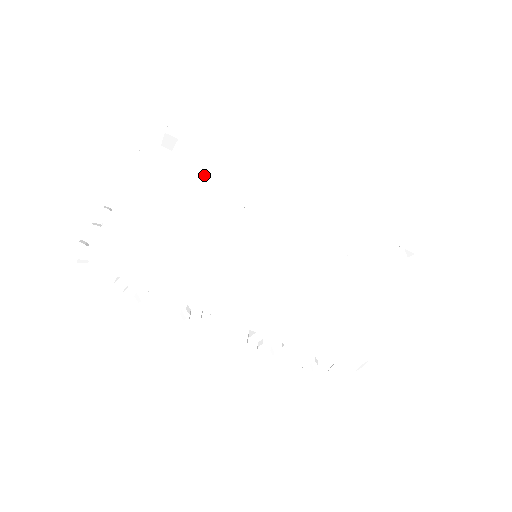
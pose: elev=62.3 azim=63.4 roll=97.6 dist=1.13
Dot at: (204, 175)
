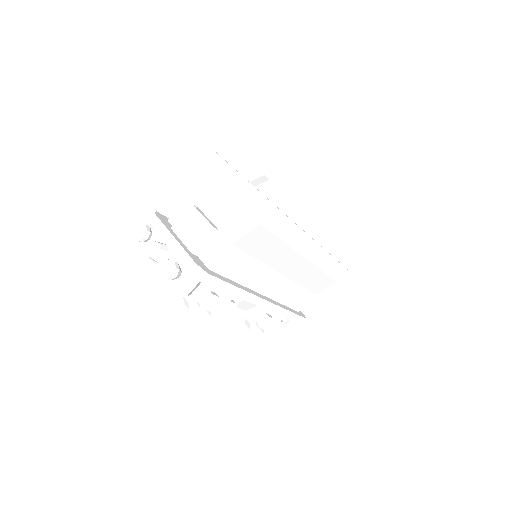
Dot at: (289, 207)
